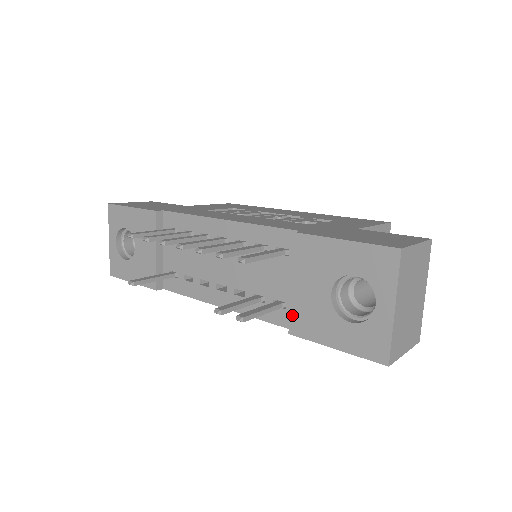
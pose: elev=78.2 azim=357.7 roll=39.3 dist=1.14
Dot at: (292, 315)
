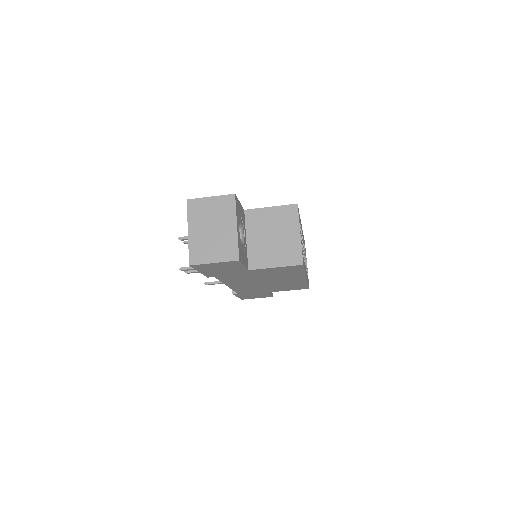
Dot at: occluded
